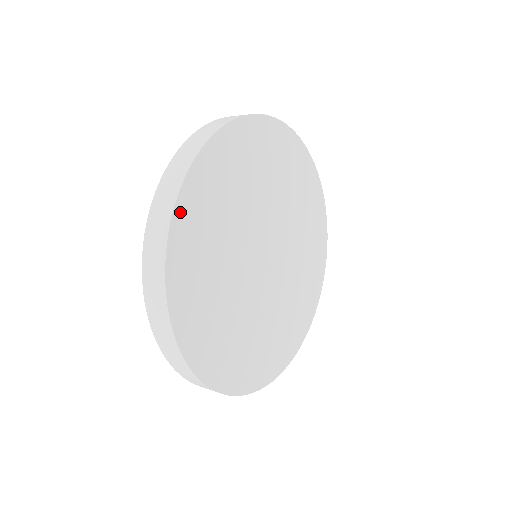
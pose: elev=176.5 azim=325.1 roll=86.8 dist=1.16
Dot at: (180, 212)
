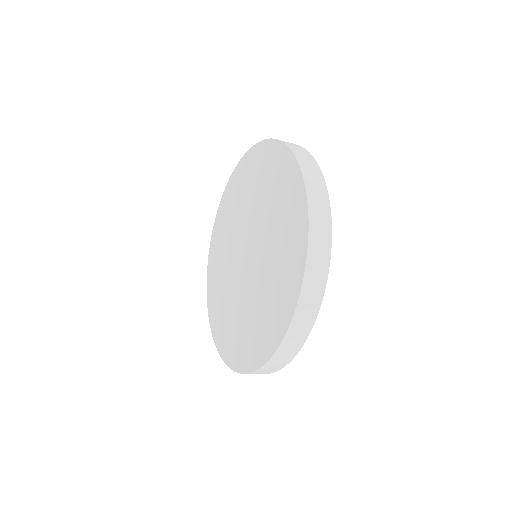
Dot at: occluded
